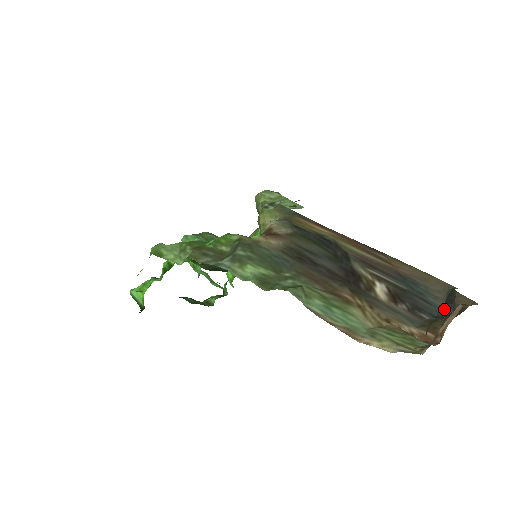
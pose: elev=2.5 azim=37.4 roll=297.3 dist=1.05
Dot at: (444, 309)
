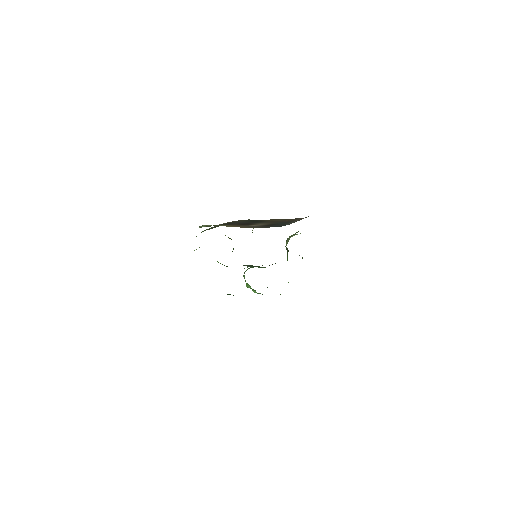
Dot at: occluded
